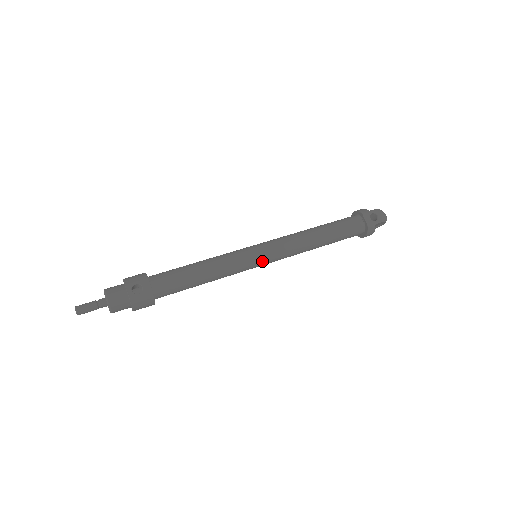
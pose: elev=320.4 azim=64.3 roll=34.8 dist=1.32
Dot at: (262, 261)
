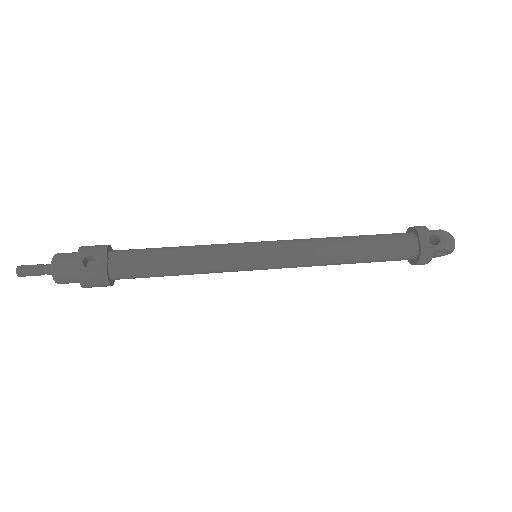
Dot at: (260, 264)
